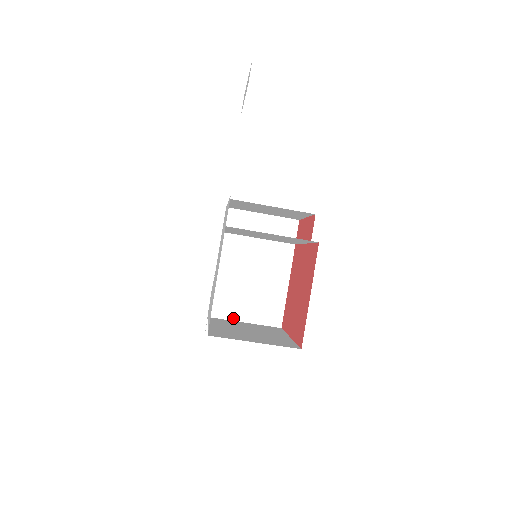
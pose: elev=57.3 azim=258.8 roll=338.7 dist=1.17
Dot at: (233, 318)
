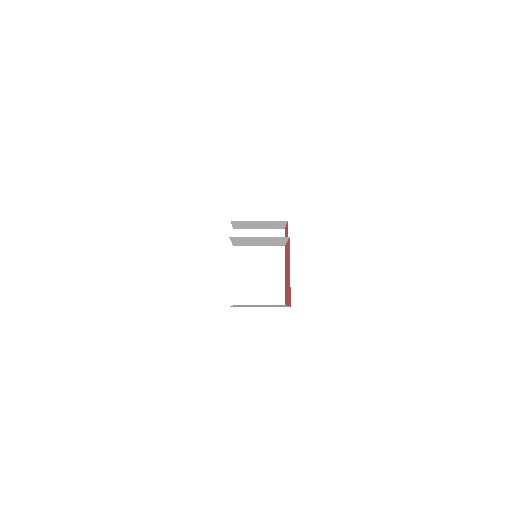
Dot at: (251, 303)
